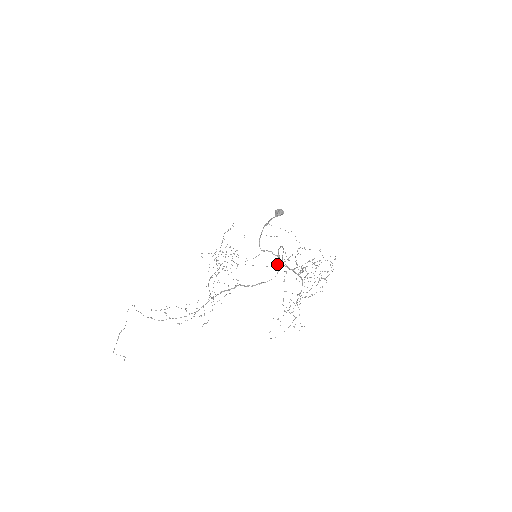
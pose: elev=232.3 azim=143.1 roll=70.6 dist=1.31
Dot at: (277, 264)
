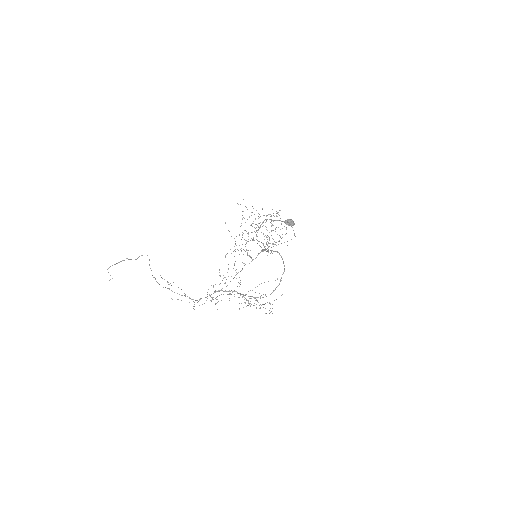
Dot at: occluded
